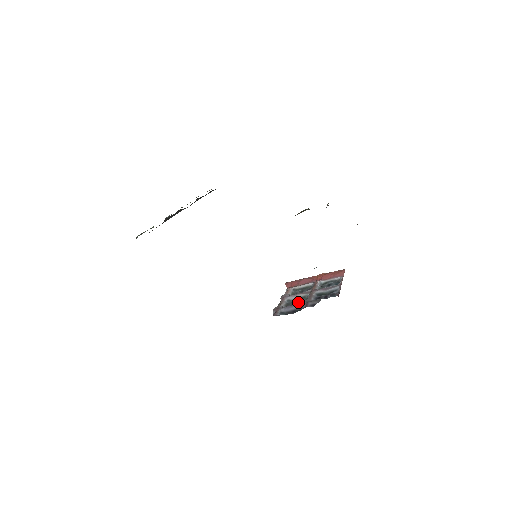
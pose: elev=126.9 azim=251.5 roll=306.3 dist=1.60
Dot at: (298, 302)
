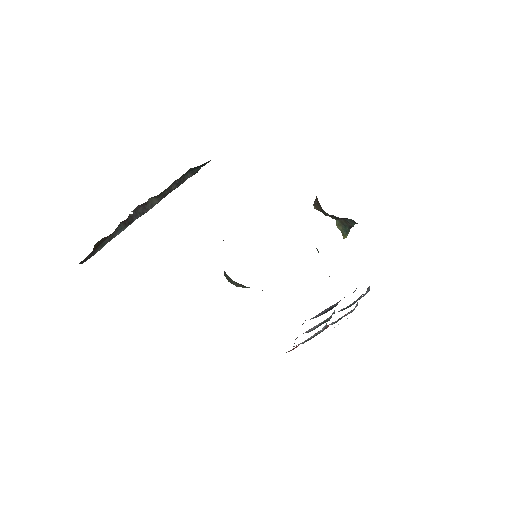
Dot at: occluded
